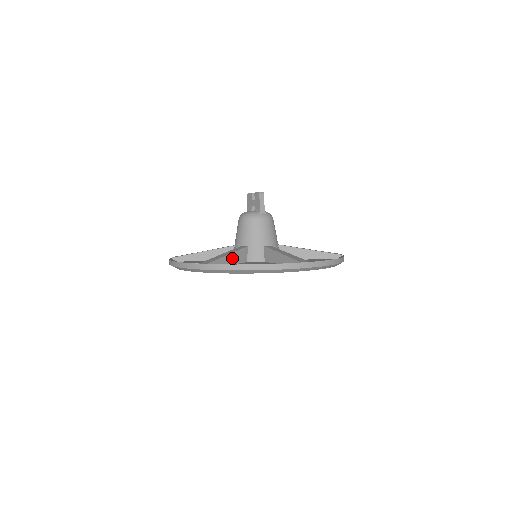
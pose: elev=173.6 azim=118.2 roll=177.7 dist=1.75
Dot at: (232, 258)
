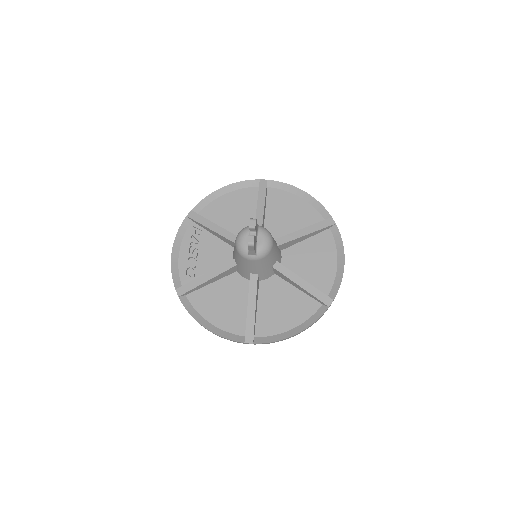
Dot at: (213, 279)
